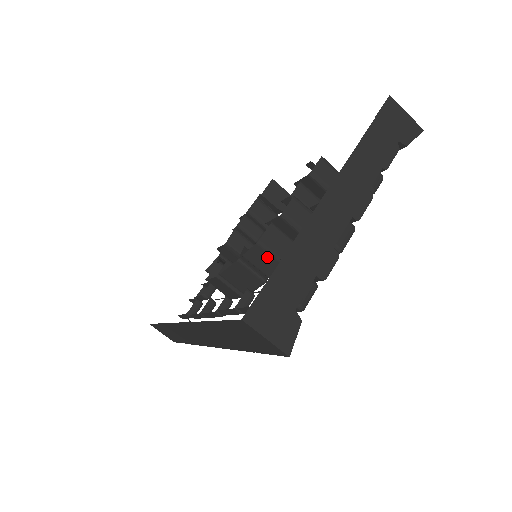
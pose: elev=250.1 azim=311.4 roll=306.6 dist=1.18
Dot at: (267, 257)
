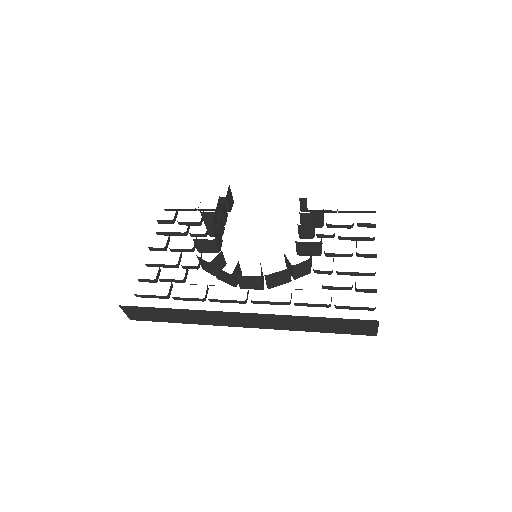
Dot at: (306, 267)
